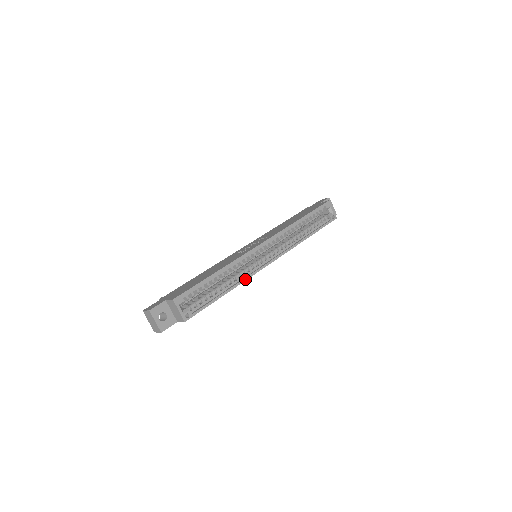
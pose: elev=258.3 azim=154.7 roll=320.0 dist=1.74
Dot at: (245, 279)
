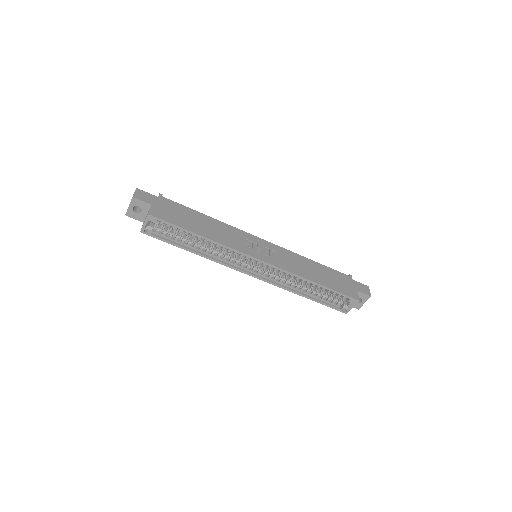
Dot at: (217, 261)
